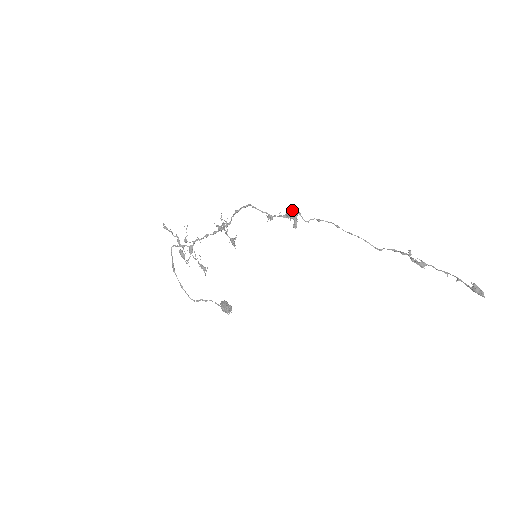
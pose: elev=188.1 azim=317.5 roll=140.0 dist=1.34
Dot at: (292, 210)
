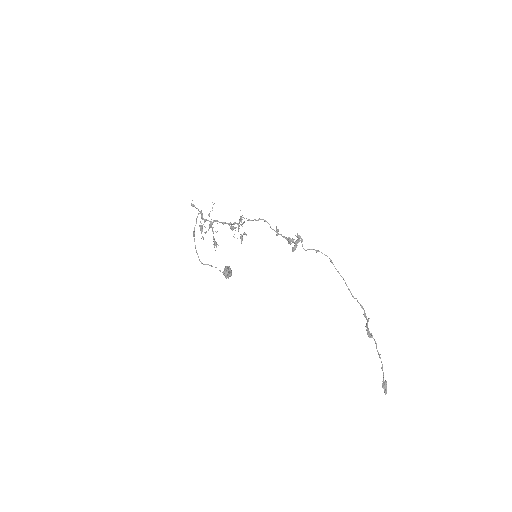
Dot at: (297, 234)
